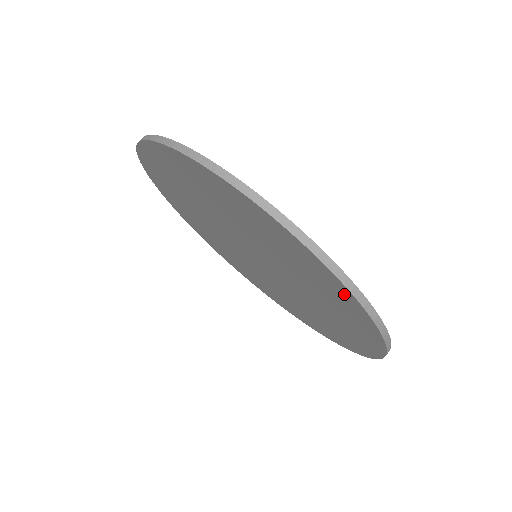
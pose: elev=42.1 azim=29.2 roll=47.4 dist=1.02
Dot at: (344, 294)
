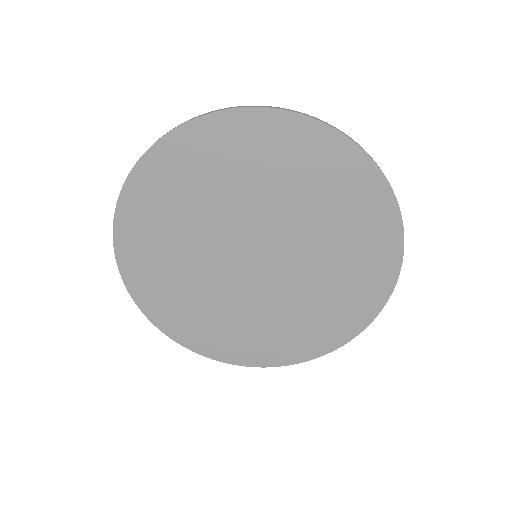
Dot at: (355, 162)
